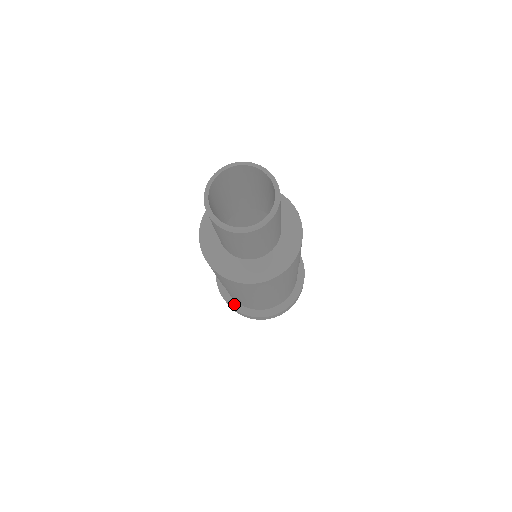
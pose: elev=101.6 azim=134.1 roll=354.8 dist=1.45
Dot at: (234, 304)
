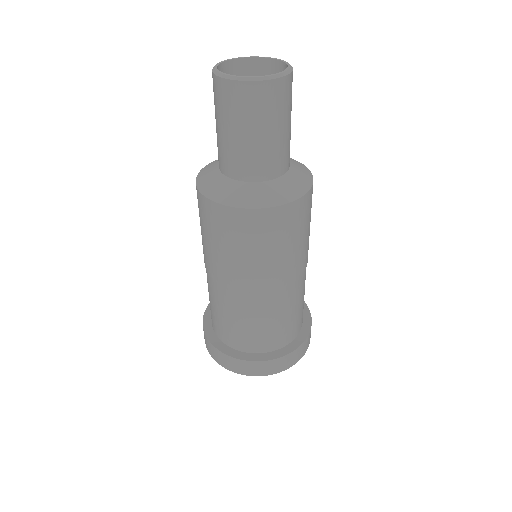
Dot at: (208, 323)
